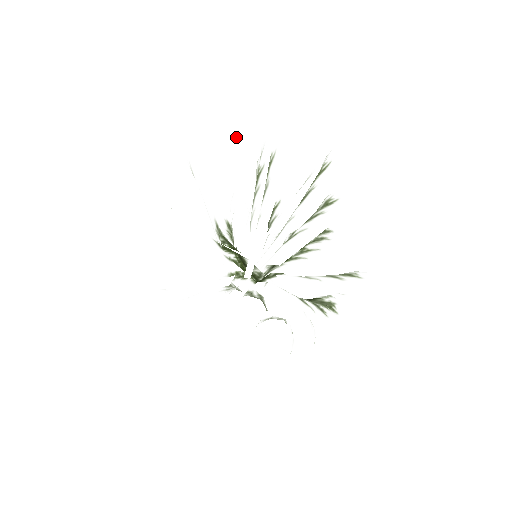
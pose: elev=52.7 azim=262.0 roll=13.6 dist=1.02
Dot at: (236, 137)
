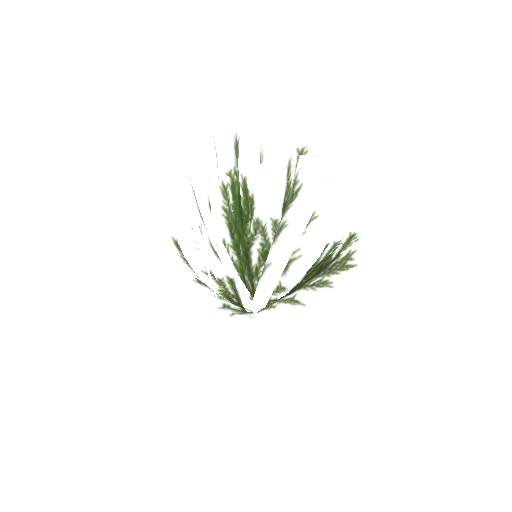
Dot at: occluded
